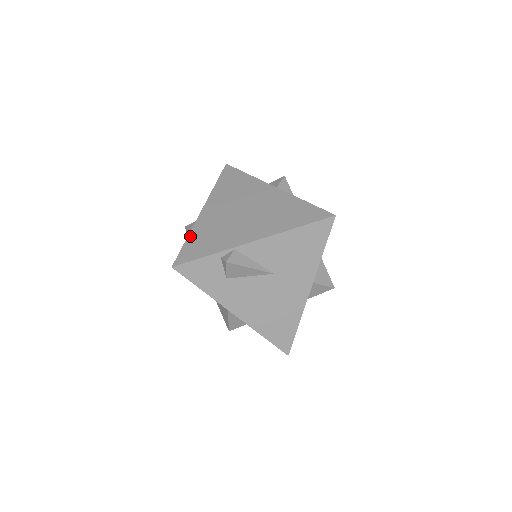
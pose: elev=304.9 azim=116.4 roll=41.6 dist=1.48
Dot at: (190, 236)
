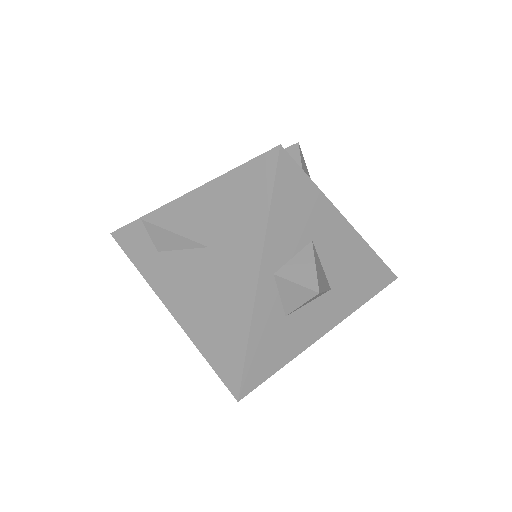
Dot at: occluded
